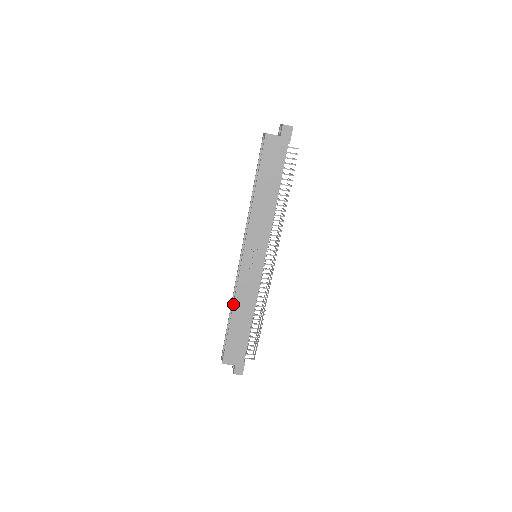
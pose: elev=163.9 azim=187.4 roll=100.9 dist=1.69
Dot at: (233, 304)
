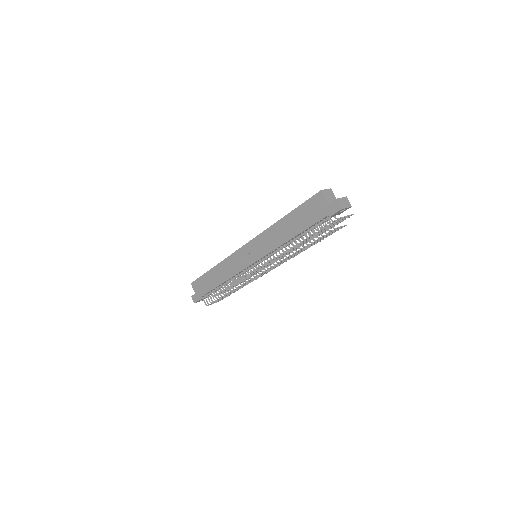
Dot at: (219, 263)
